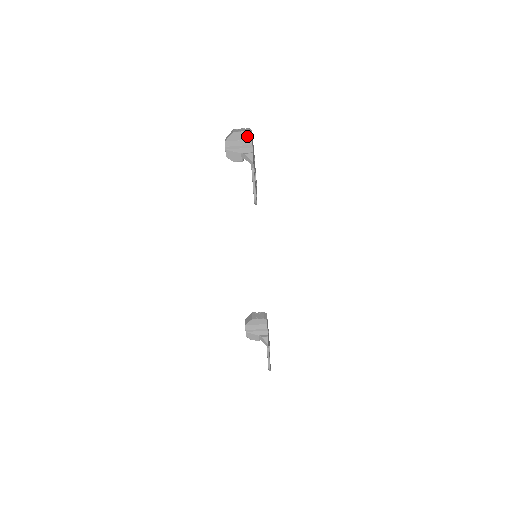
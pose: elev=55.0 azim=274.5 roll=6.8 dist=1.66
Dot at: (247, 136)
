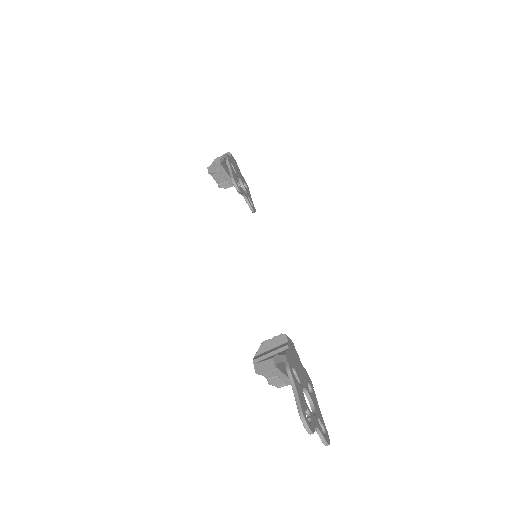
Dot at: occluded
